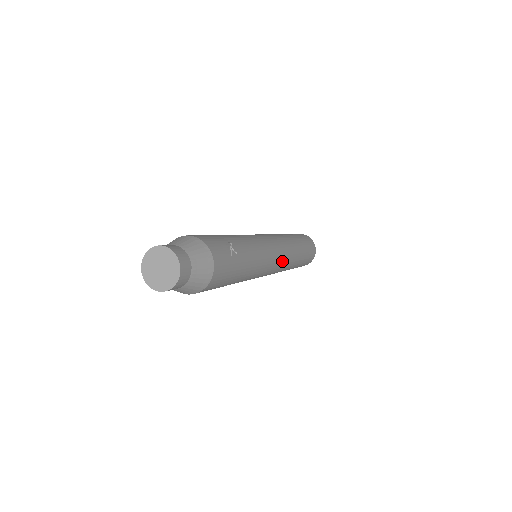
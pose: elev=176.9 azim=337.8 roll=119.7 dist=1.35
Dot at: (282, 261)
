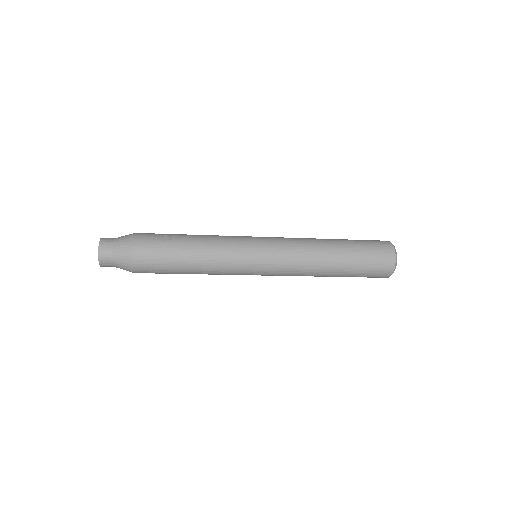
Dot at: (279, 256)
